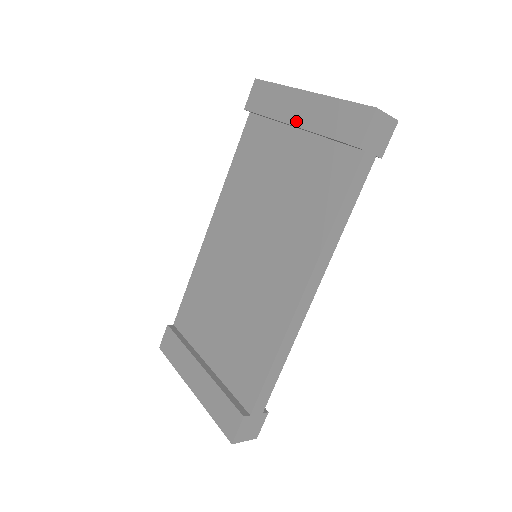
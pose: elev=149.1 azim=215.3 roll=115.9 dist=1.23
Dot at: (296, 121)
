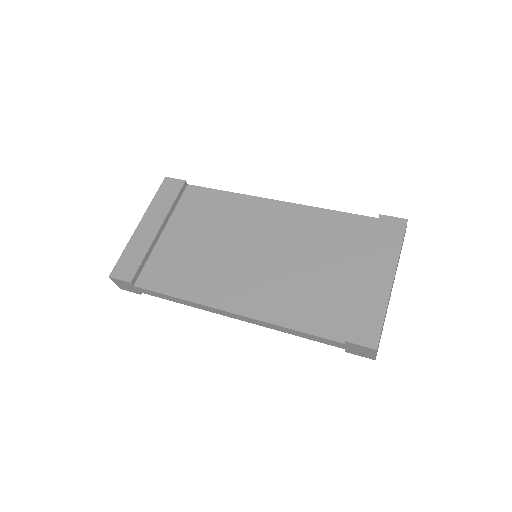
Dot at: (368, 275)
